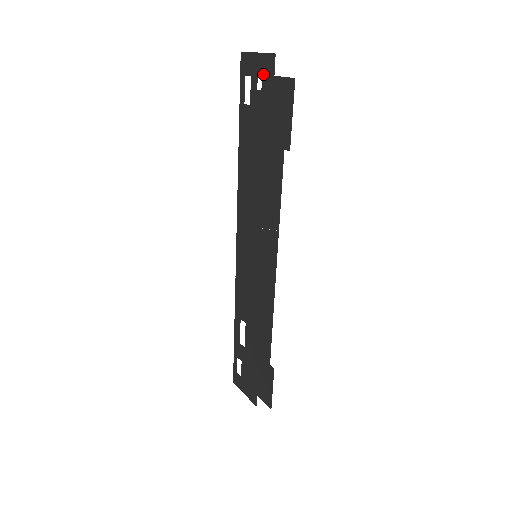
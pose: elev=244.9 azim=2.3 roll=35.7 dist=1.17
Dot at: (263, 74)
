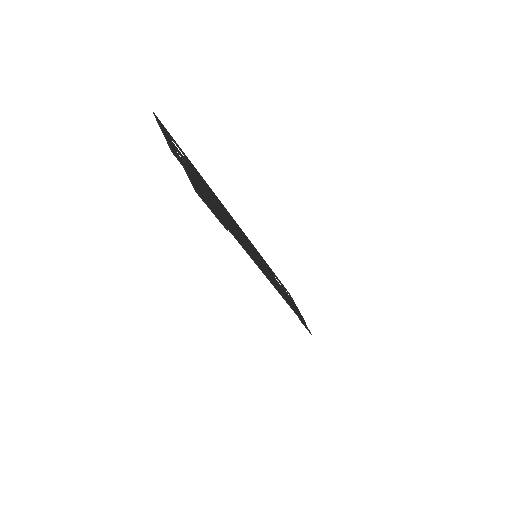
Dot at: (177, 154)
